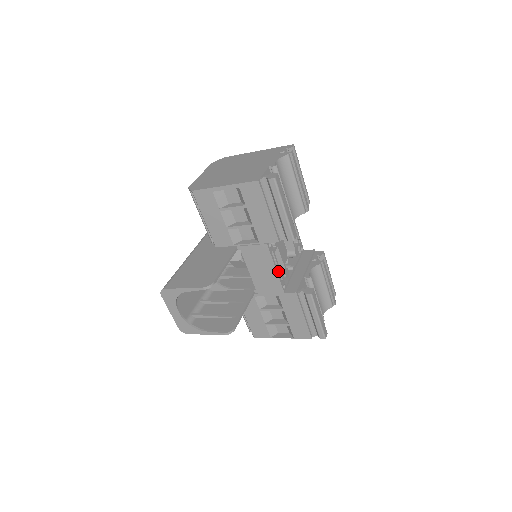
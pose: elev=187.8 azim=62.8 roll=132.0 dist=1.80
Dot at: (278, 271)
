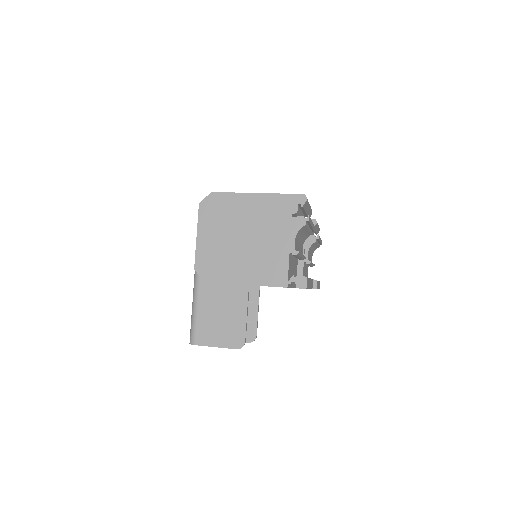
Dot at: occluded
